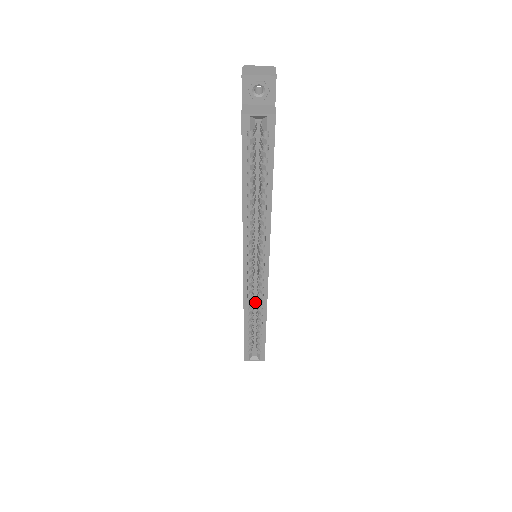
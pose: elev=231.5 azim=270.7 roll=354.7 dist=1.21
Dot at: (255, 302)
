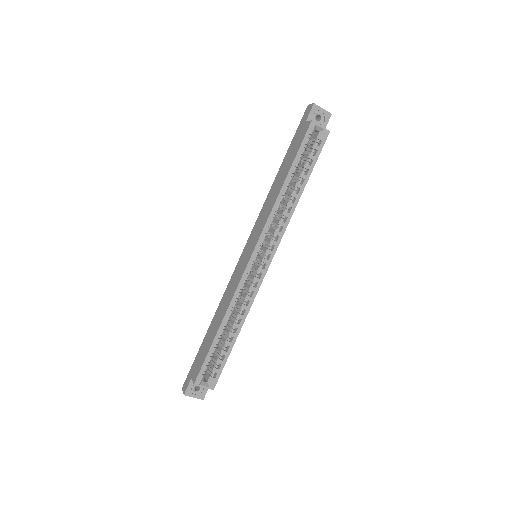
Dot at: occluded
